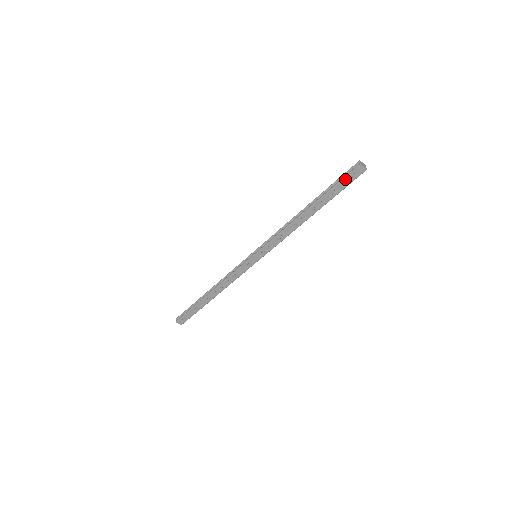
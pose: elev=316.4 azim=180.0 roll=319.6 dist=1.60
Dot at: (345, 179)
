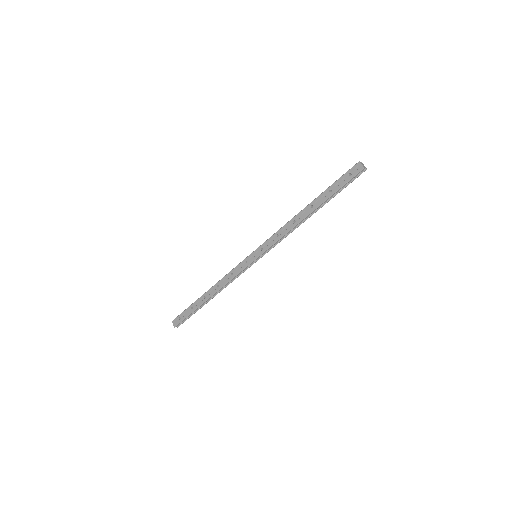
Dot at: (344, 176)
